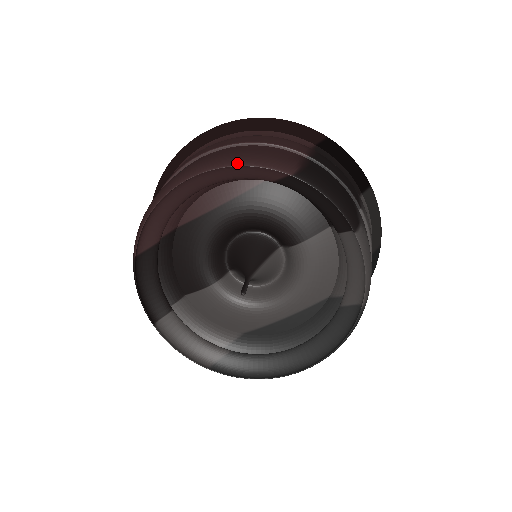
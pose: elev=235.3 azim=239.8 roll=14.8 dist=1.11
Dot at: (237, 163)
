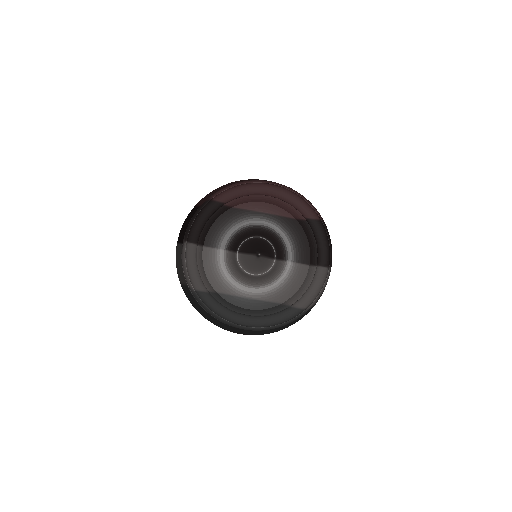
Dot at: (301, 195)
